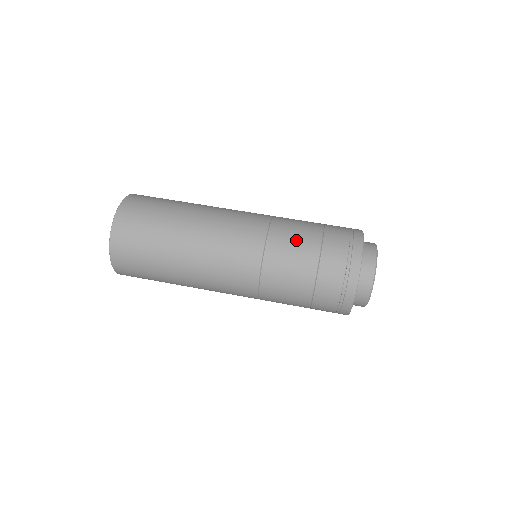
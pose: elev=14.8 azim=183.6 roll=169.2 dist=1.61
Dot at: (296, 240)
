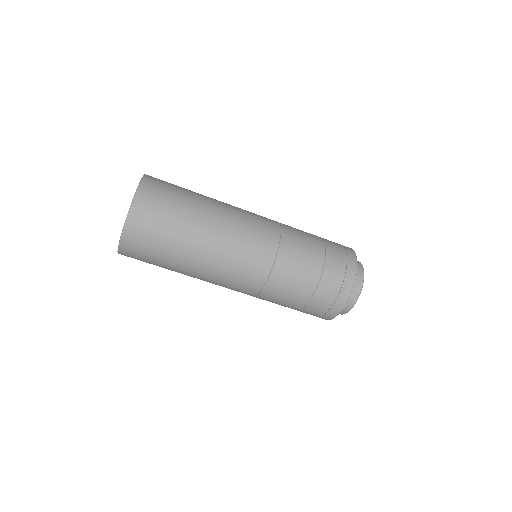
Dot at: (305, 246)
